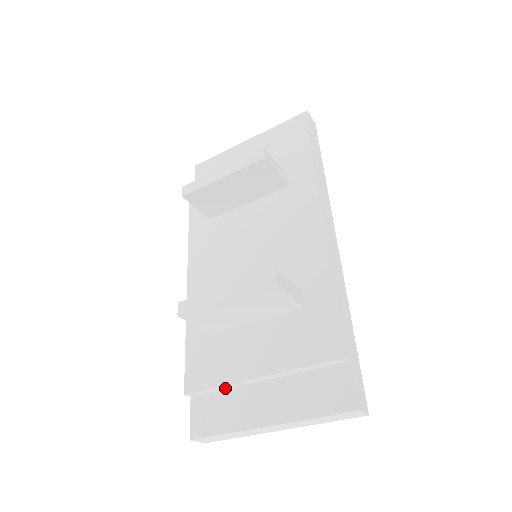
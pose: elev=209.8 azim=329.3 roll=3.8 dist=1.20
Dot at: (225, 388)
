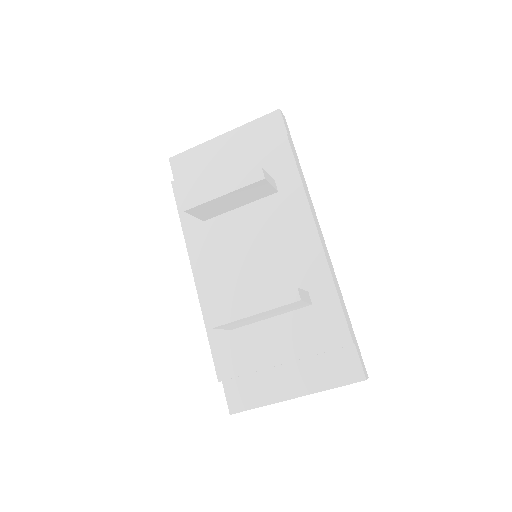
Dot at: (253, 372)
